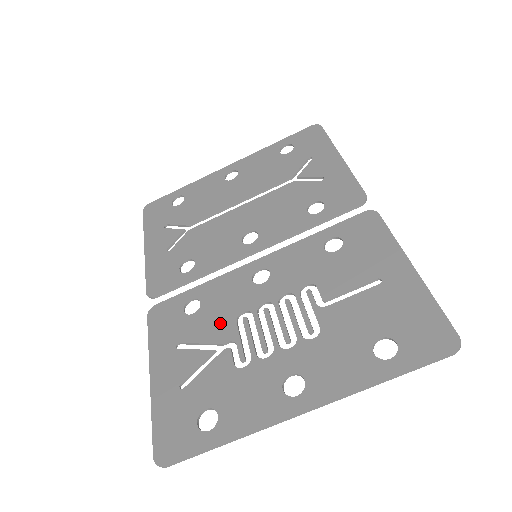
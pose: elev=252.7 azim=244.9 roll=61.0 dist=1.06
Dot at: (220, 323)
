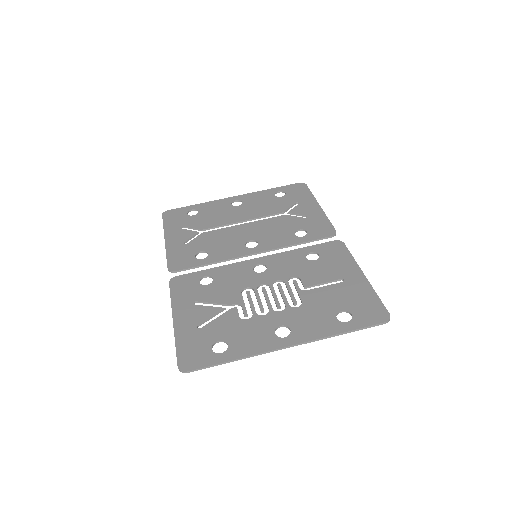
Dot at: (229, 292)
